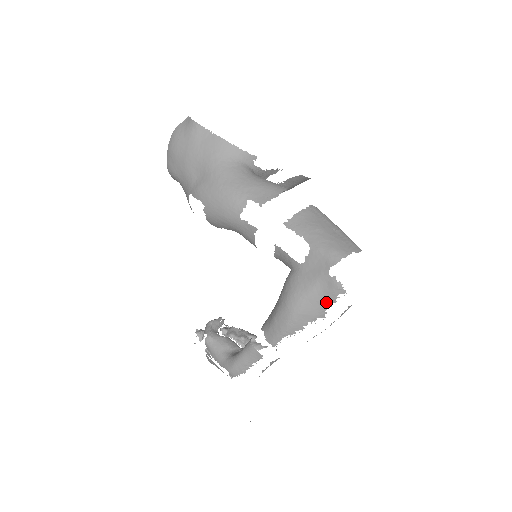
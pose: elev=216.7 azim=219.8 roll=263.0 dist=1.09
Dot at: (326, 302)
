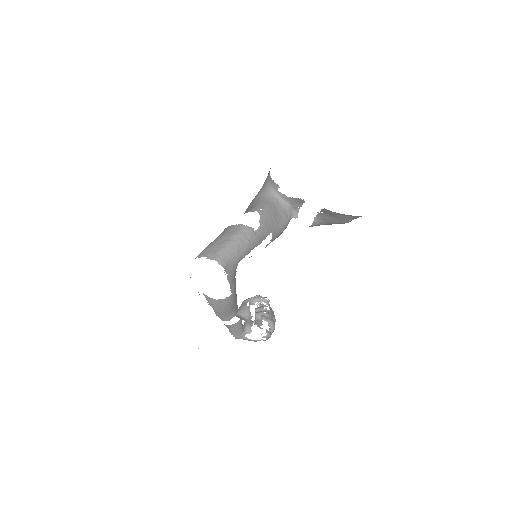
Dot at: occluded
